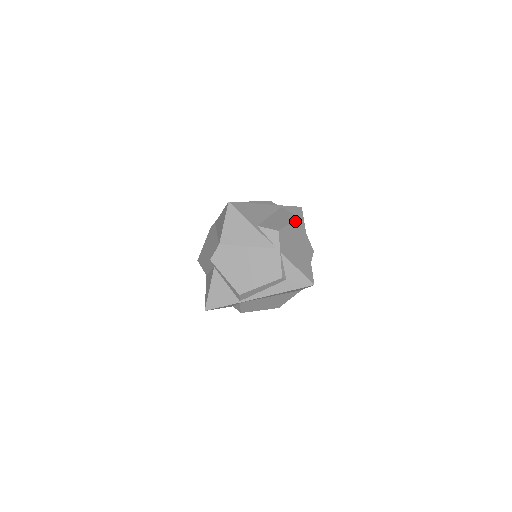
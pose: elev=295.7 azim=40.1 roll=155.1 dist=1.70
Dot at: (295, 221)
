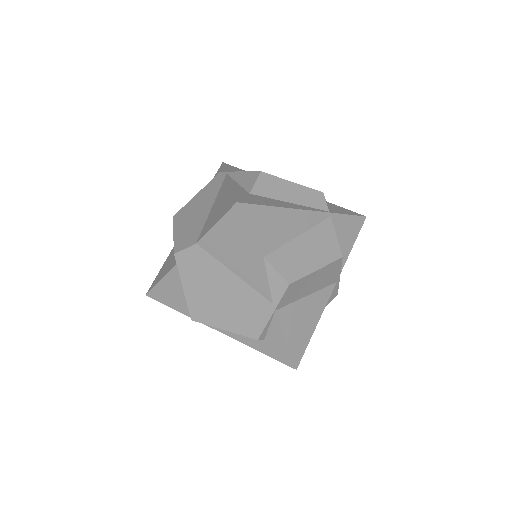
Dot at: (331, 263)
